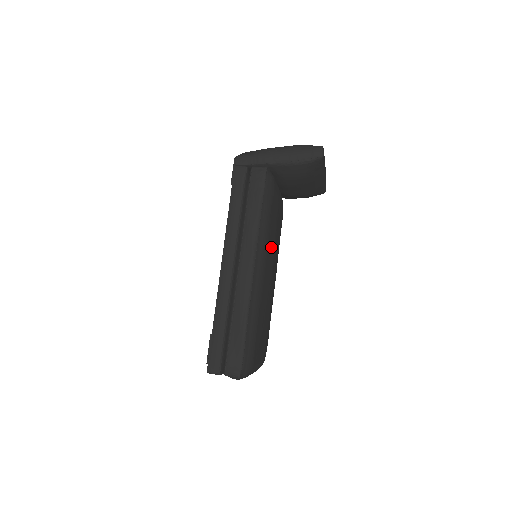
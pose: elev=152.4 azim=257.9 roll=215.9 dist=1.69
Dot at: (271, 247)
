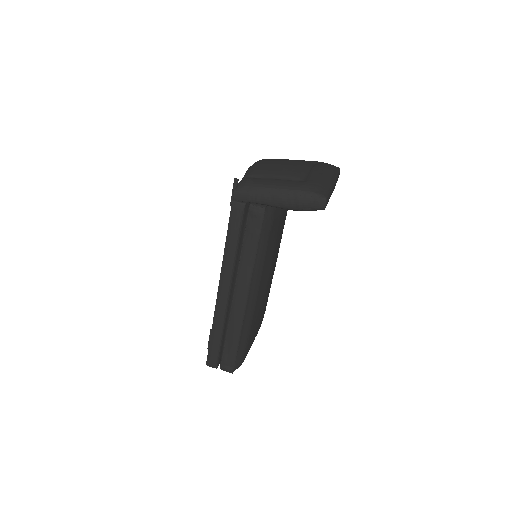
Dot at: (268, 265)
